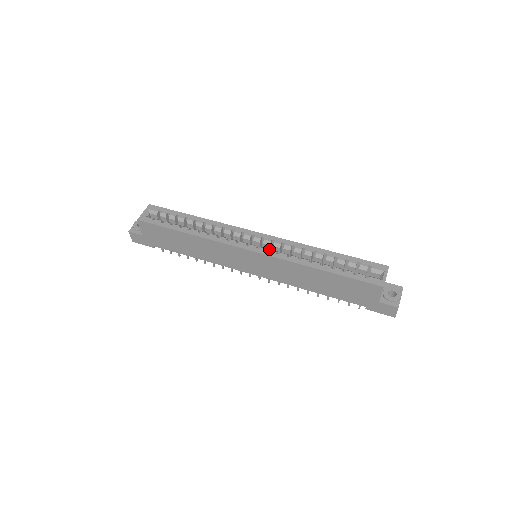
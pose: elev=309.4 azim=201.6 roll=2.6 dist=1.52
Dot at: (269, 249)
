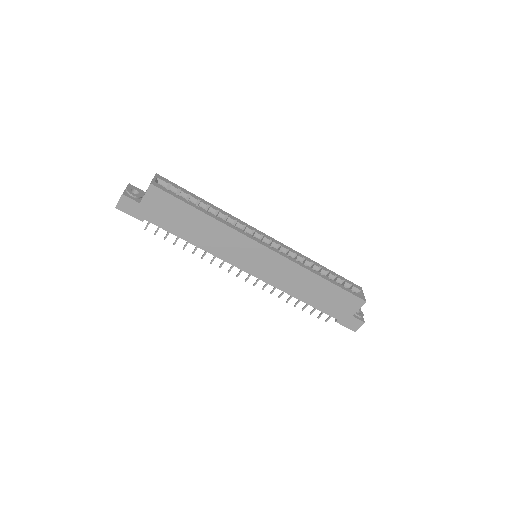
Dot at: occluded
